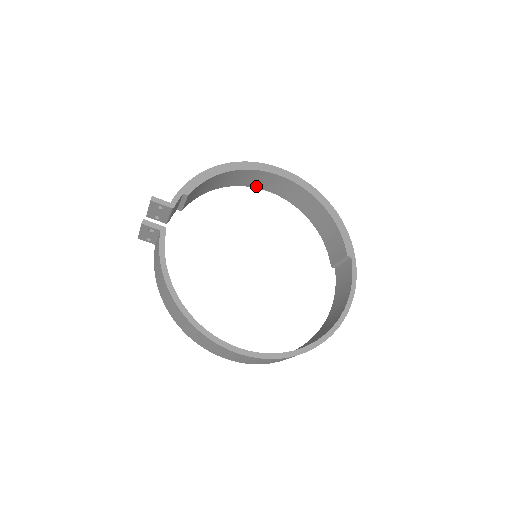
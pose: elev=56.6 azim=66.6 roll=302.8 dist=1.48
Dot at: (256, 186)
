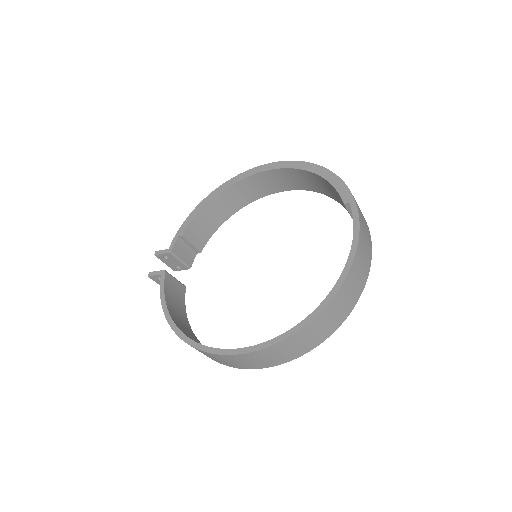
Dot at: (262, 195)
